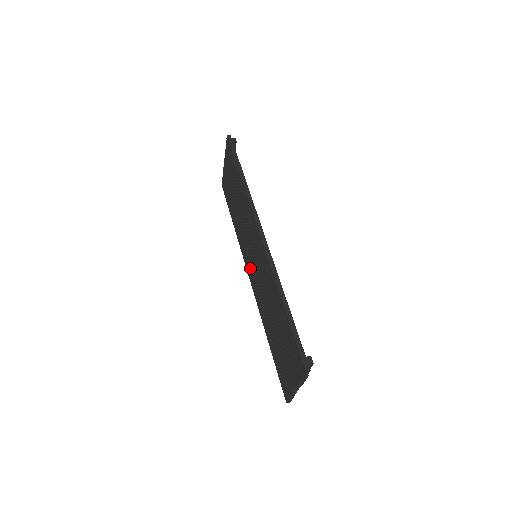
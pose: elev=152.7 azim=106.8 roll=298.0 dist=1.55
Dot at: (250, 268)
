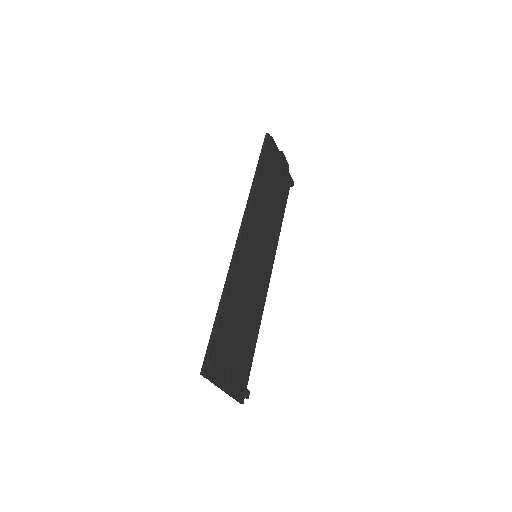
Dot at: occluded
